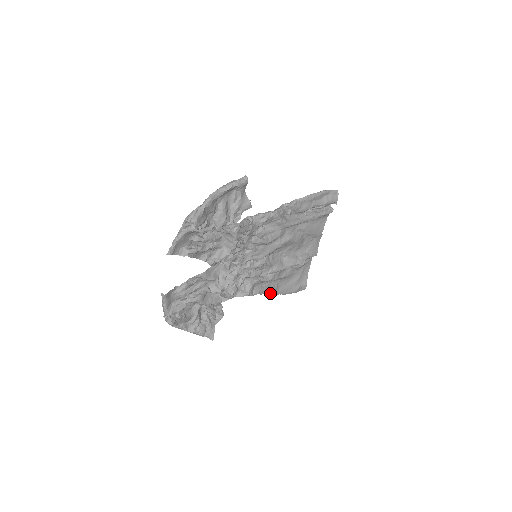
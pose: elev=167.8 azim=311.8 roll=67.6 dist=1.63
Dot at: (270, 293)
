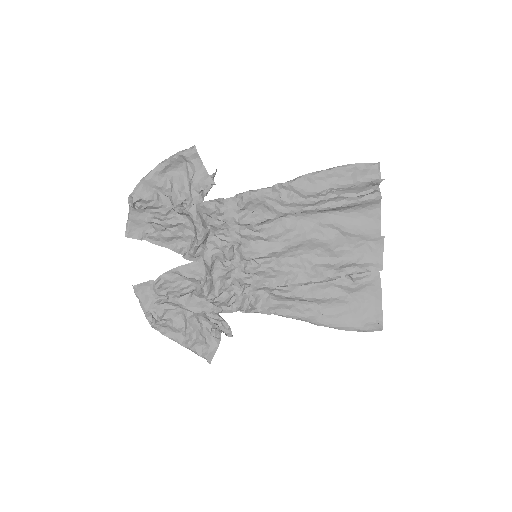
Dot at: (307, 320)
